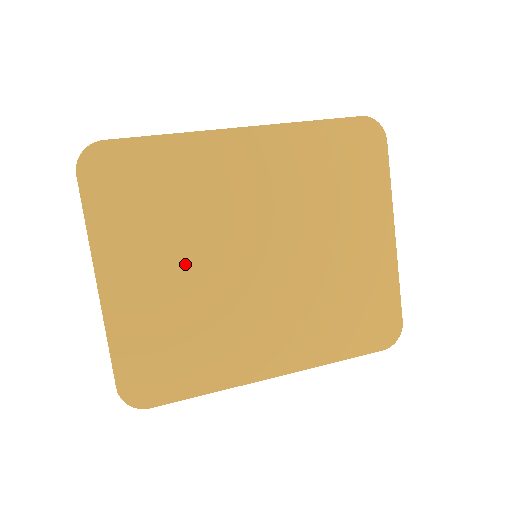
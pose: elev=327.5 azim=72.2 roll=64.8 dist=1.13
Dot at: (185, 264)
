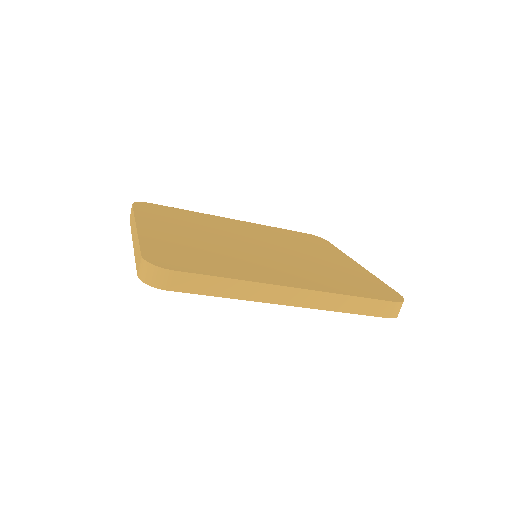
Dot at: (202, 236)
